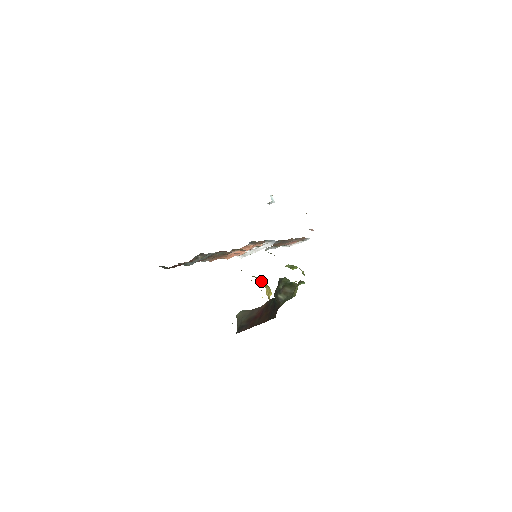
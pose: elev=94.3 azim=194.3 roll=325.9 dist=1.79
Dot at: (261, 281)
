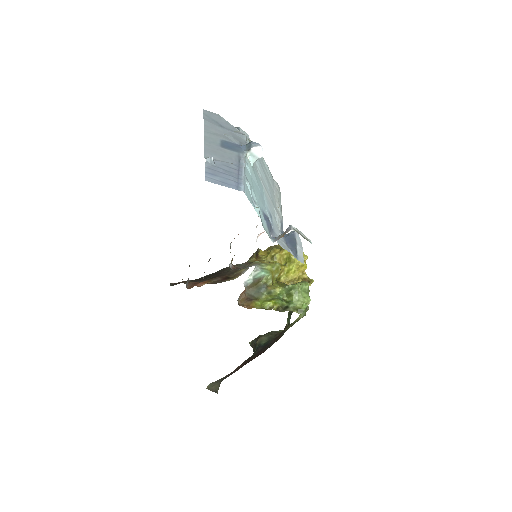
Dot at: (289, 255)
